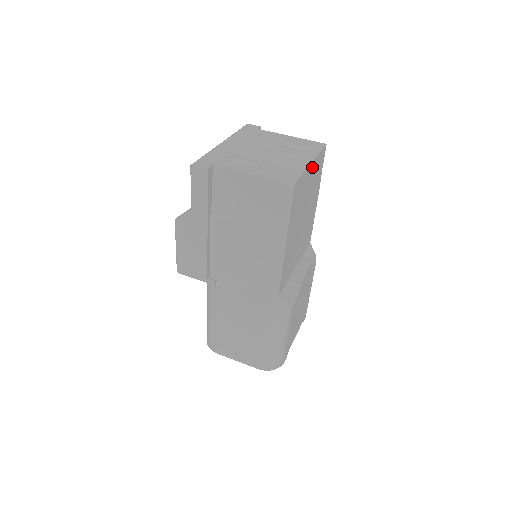
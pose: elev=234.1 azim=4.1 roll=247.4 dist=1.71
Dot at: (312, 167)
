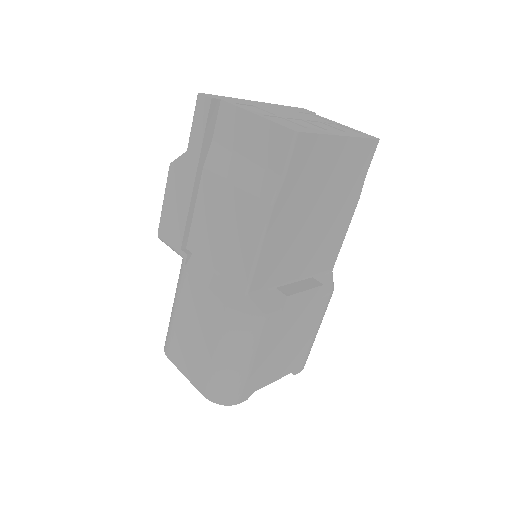
Dot at: (344, 144)
